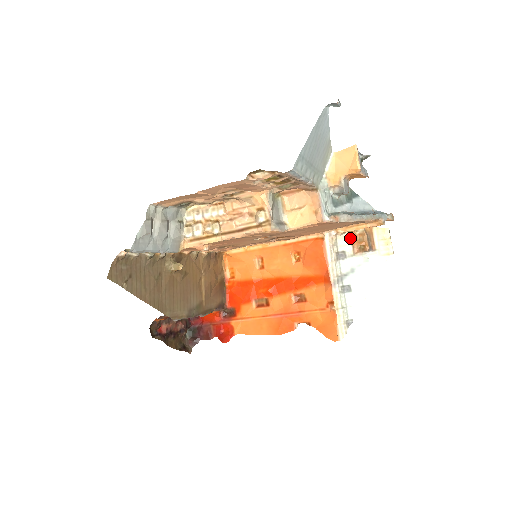
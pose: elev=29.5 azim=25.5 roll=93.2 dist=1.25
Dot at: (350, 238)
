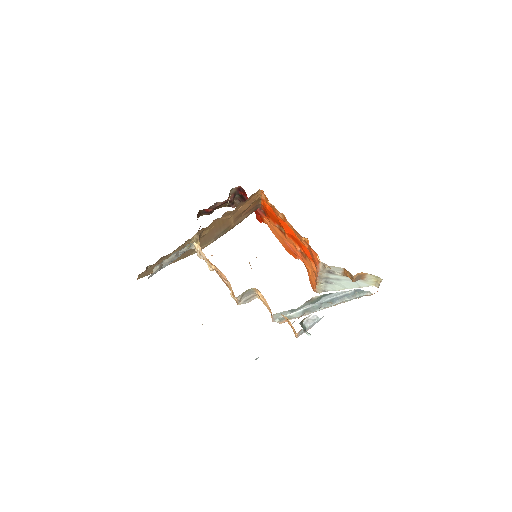
Dot at: (343, 269)
